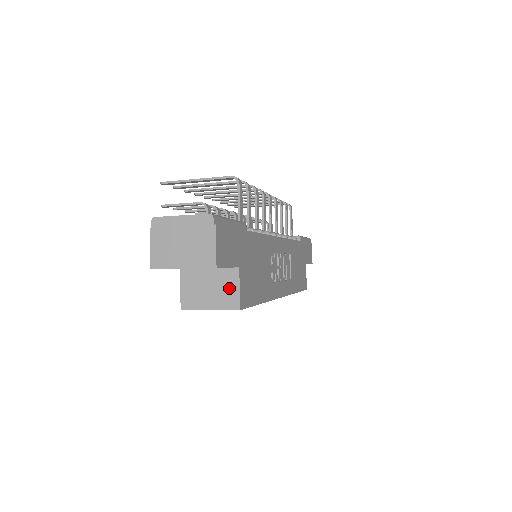
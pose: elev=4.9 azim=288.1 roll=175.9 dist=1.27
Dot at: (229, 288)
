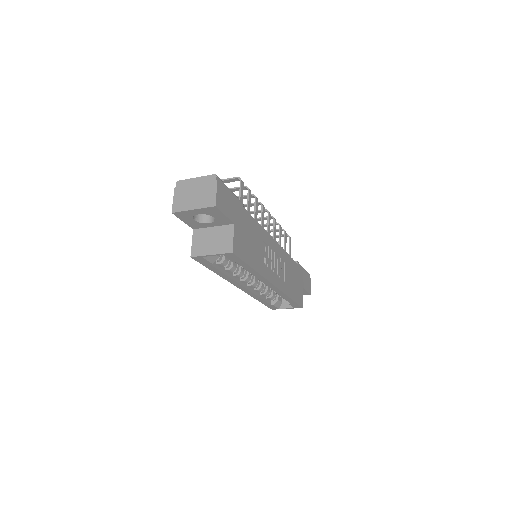
Dot at: (226, 238)
